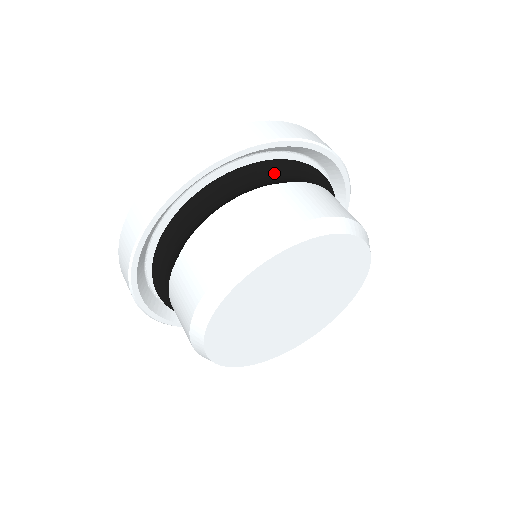
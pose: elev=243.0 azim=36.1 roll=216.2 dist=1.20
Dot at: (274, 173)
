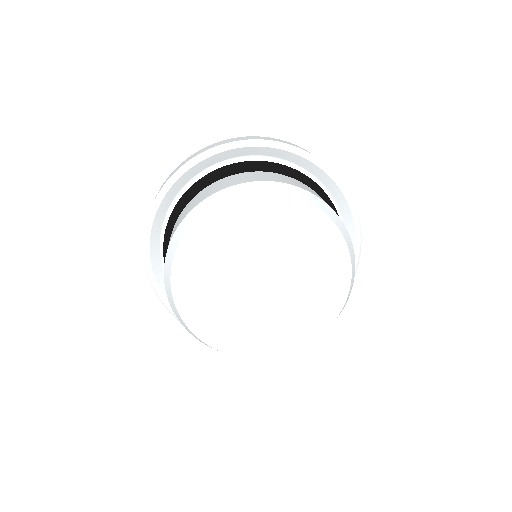
Dot at: (306, 181)
